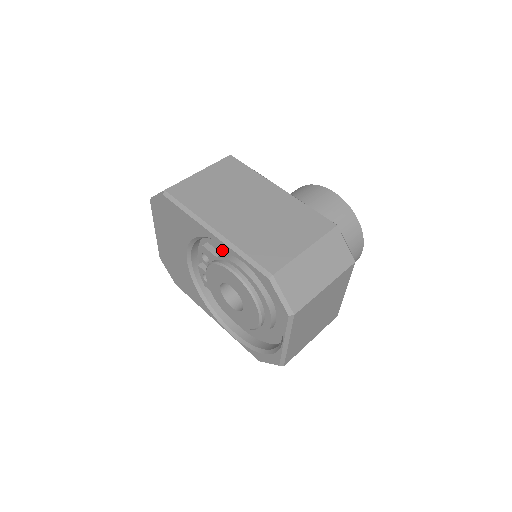
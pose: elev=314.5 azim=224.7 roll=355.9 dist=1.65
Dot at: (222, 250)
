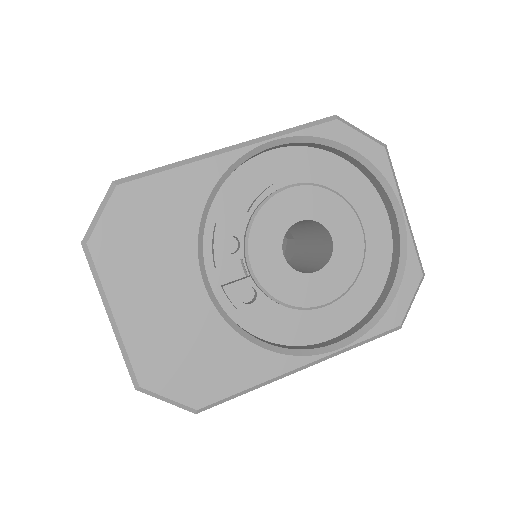
Dot at: (245, 203)
